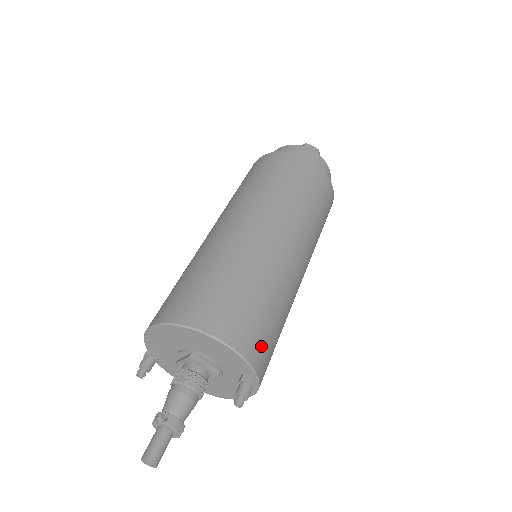
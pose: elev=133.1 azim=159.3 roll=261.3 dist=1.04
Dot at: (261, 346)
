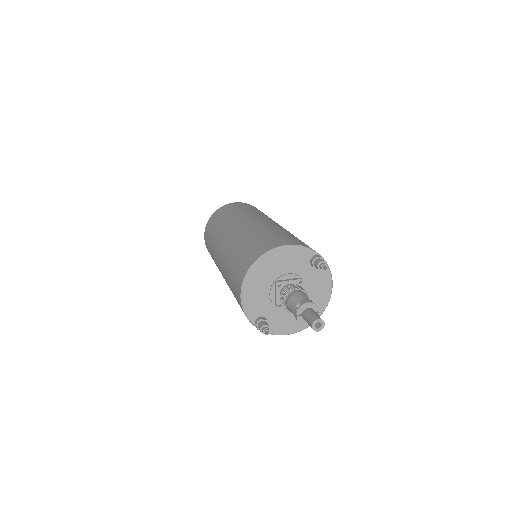
Dot at: (301, 243)
